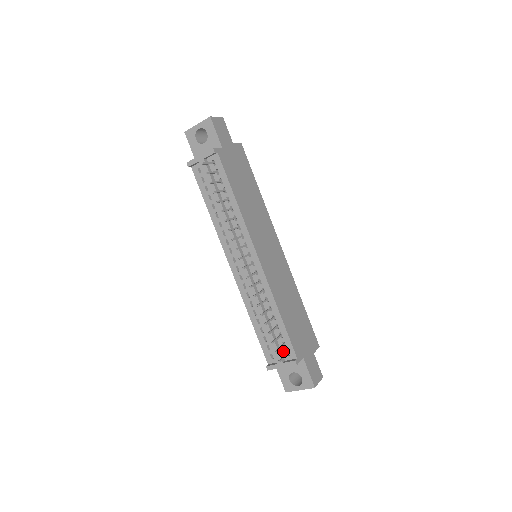
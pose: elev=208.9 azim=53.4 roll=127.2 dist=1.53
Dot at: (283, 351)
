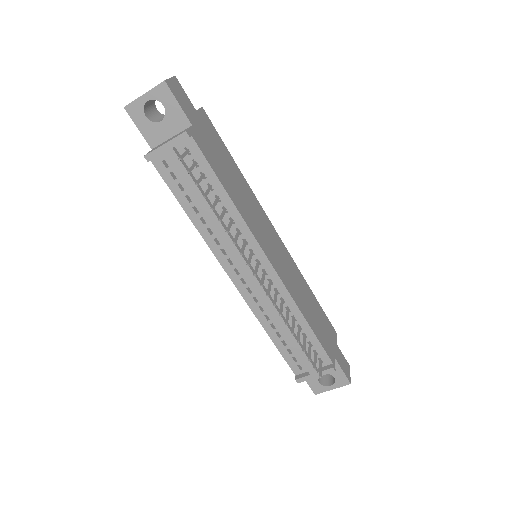
Dot at: occluded
